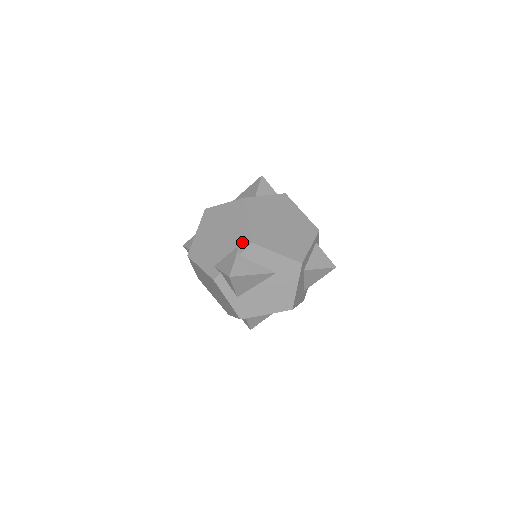
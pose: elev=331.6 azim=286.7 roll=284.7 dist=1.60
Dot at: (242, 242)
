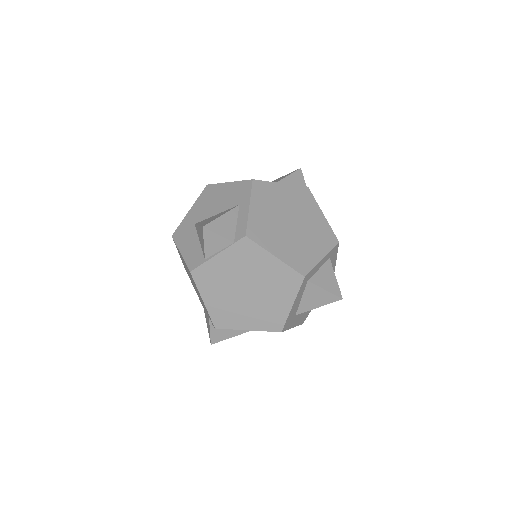
Dot at: (209, 317)
